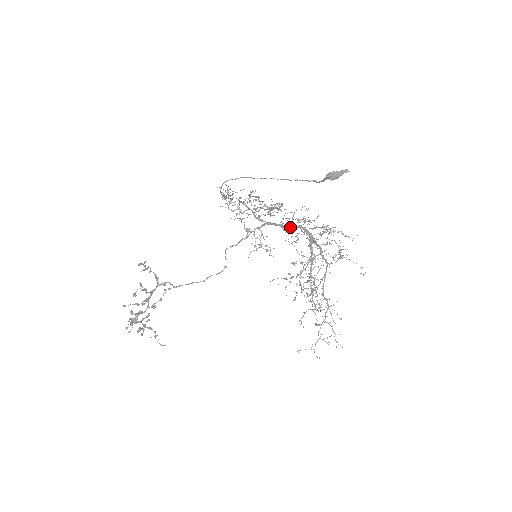
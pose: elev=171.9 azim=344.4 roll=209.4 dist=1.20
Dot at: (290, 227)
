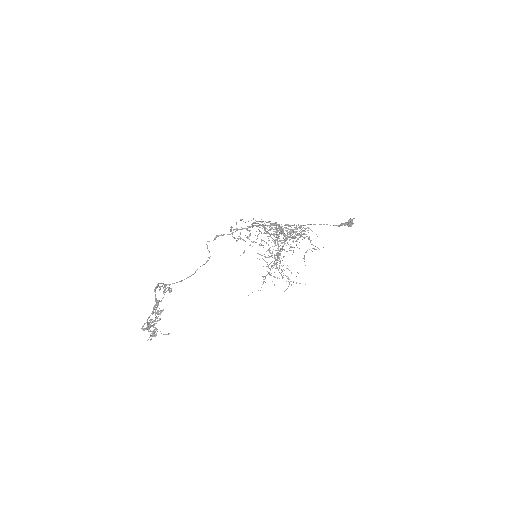
Dot at: occluded
